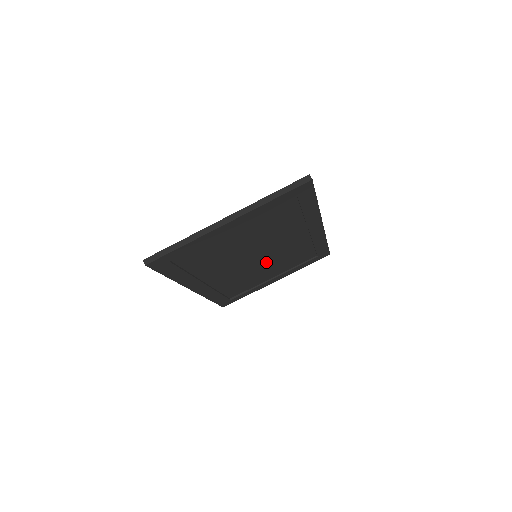
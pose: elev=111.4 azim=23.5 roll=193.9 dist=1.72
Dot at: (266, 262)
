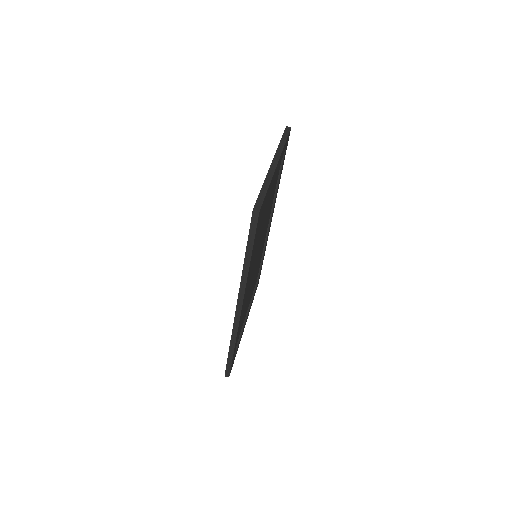
Dot at: occluded
